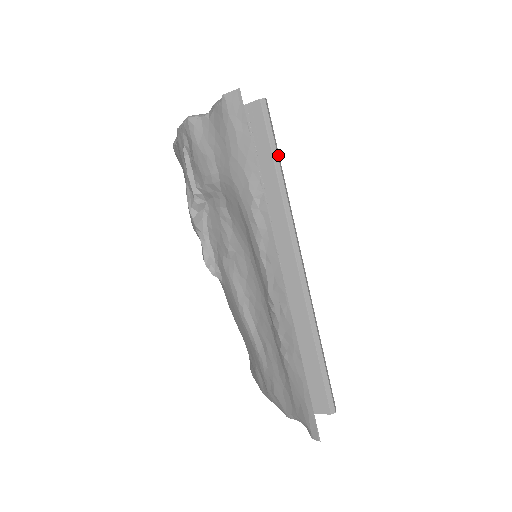
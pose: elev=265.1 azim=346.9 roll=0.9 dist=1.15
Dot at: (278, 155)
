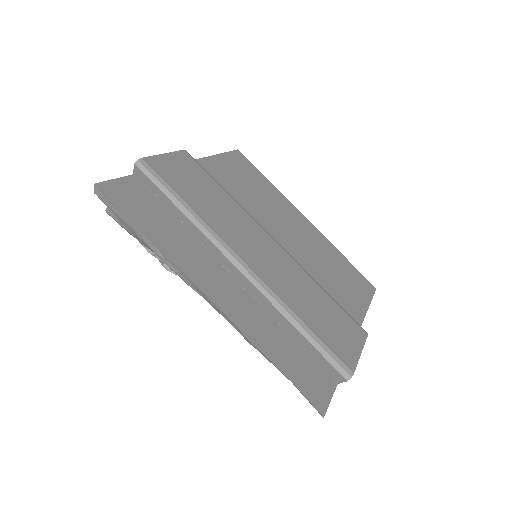
Dot at: (175, 195)
